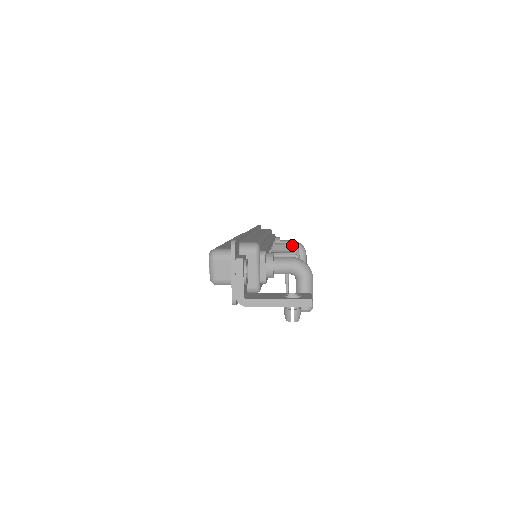
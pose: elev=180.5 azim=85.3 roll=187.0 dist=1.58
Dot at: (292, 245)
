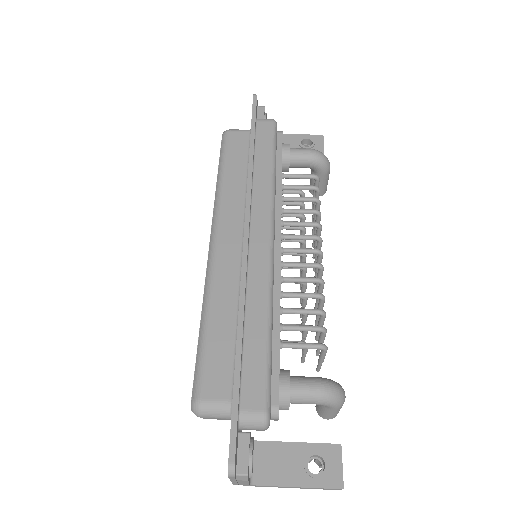
Dot at: (312, 224)
